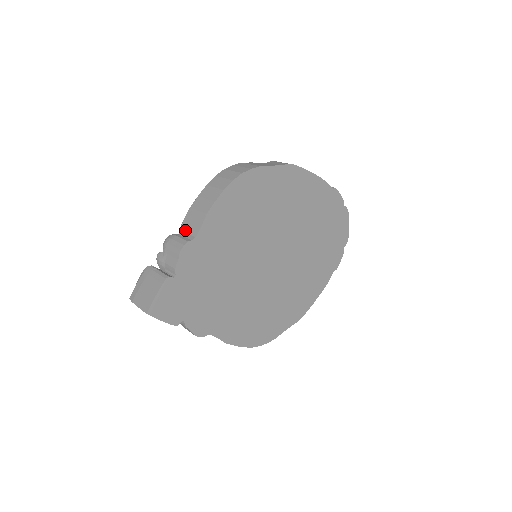
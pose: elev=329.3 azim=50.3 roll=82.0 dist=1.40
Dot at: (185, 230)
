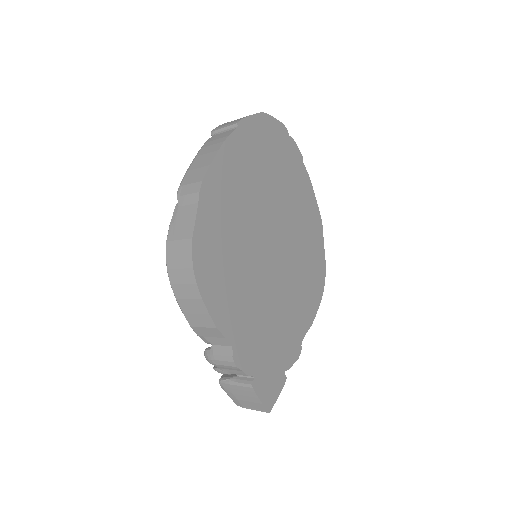
Dot at: (212, 344)
